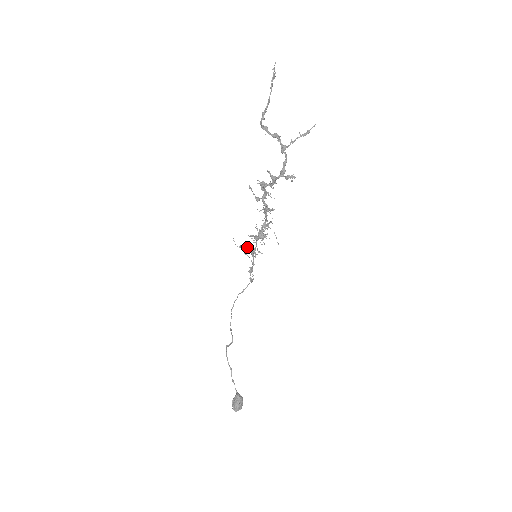
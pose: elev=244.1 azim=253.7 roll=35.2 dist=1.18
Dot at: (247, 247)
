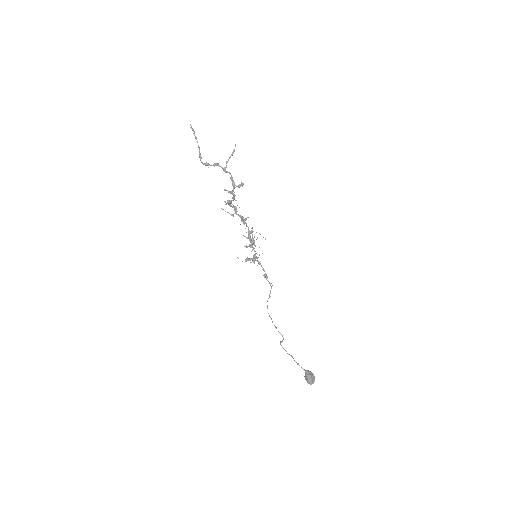
Dot at: occluded
